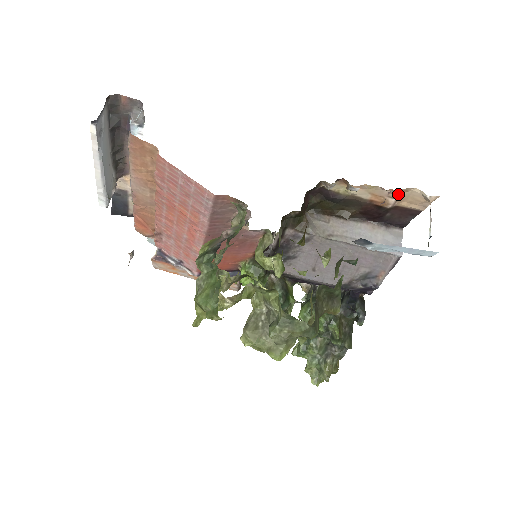
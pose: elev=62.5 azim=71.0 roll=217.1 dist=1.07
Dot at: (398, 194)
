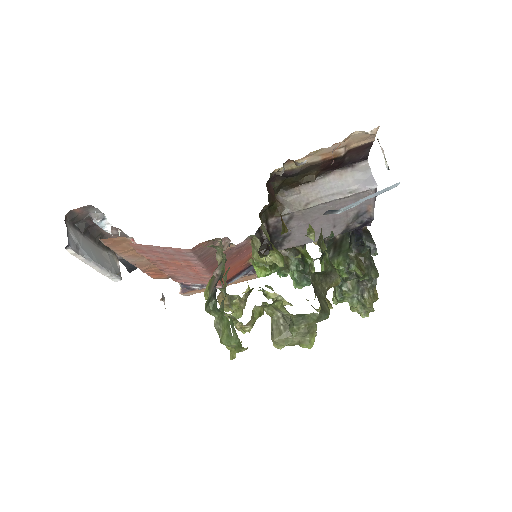
Dot at: (343, 143)
